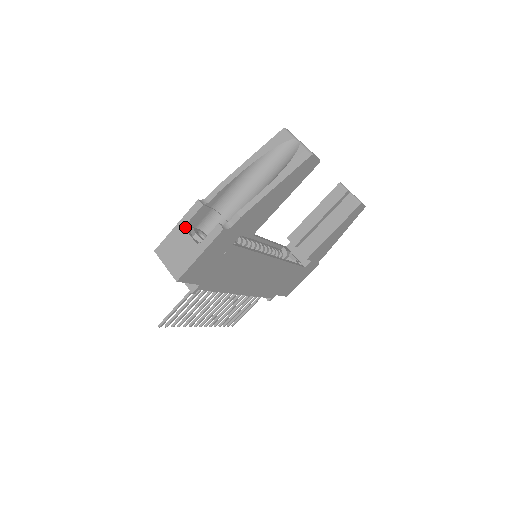
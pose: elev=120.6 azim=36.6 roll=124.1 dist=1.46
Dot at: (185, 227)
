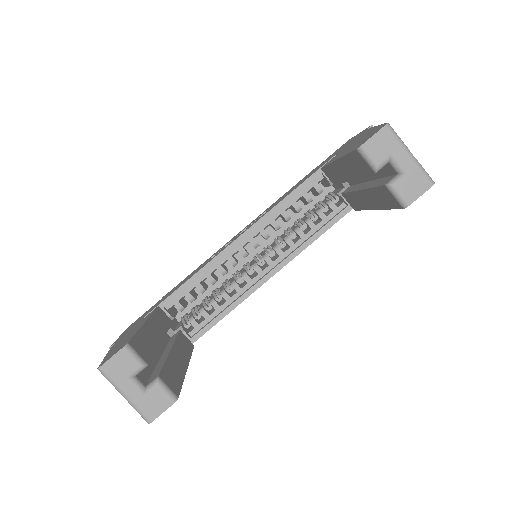
Dot at: occluded
